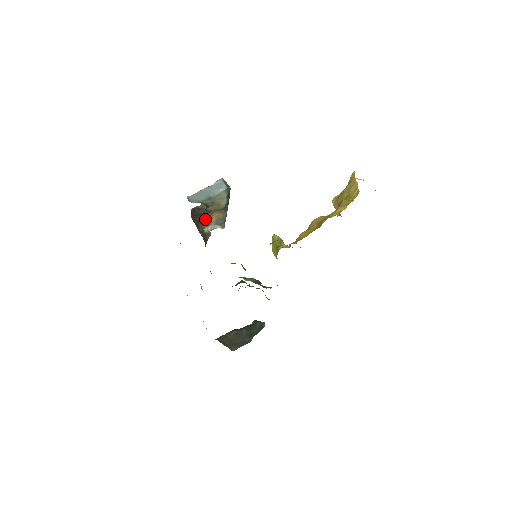
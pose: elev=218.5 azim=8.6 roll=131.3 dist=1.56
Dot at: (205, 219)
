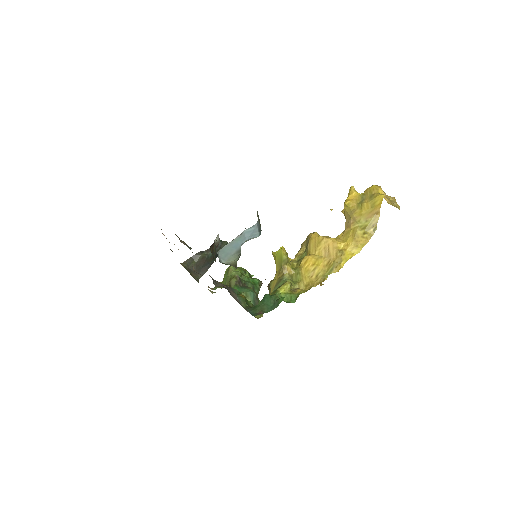
Dot at: occluded
